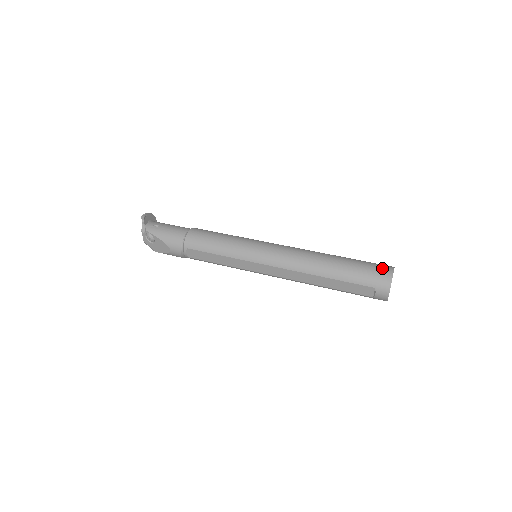
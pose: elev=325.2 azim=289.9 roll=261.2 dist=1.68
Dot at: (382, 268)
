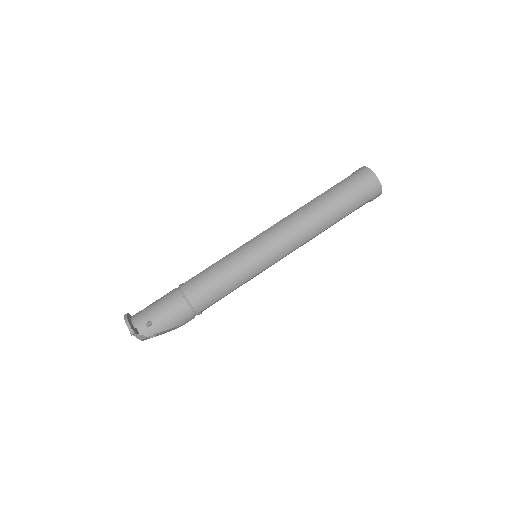
Dot at: (366, 180)
